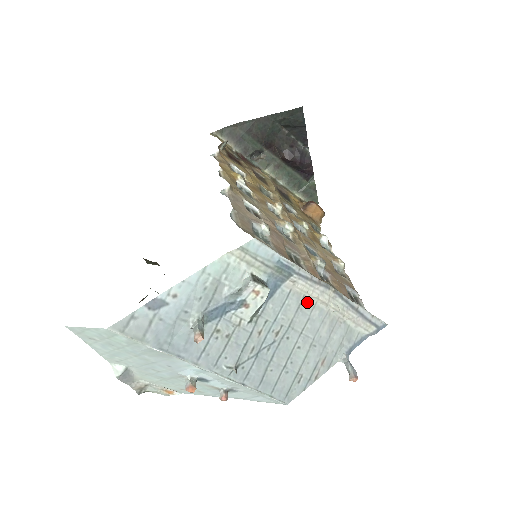
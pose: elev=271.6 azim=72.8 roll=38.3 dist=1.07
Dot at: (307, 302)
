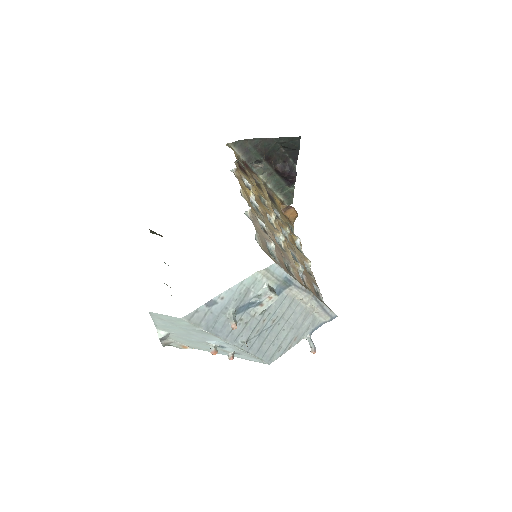
Dot at: (295, 302)
